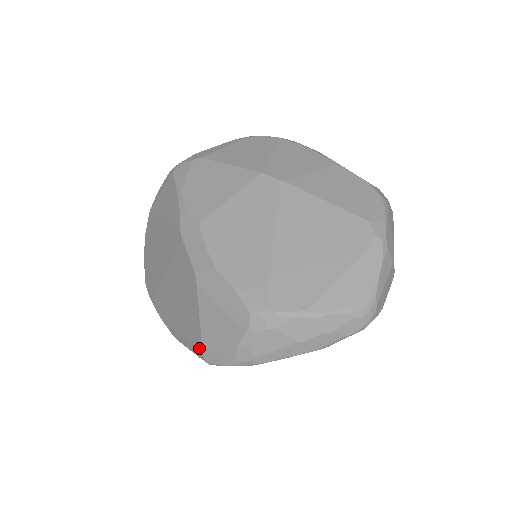
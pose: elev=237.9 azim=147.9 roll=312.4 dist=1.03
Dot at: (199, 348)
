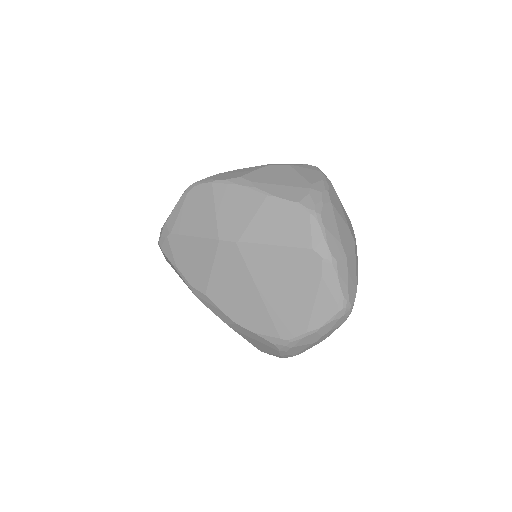
Dot at: occluded
